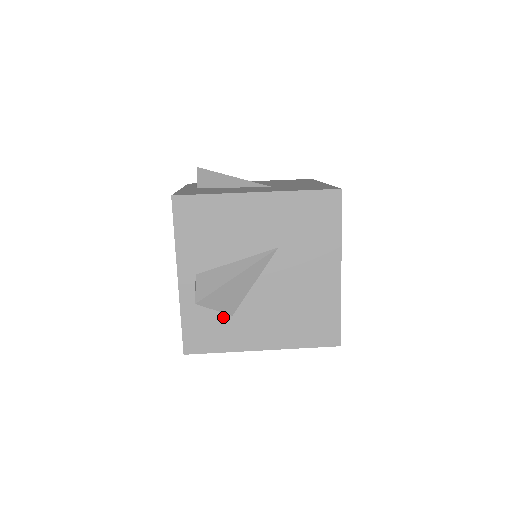
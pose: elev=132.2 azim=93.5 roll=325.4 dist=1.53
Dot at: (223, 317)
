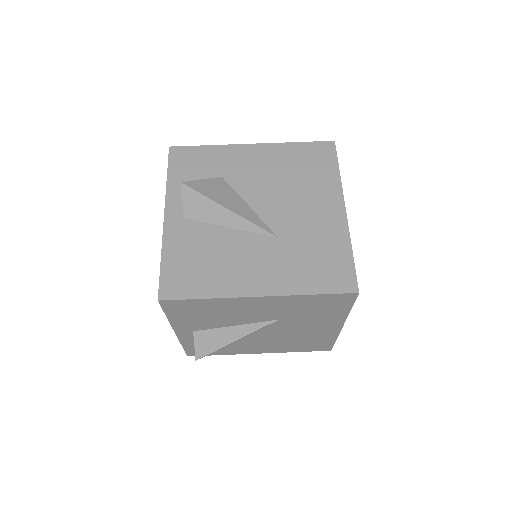
Dot at: occluded
